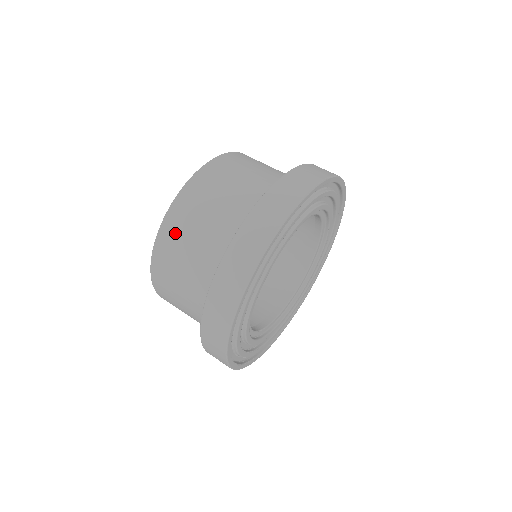
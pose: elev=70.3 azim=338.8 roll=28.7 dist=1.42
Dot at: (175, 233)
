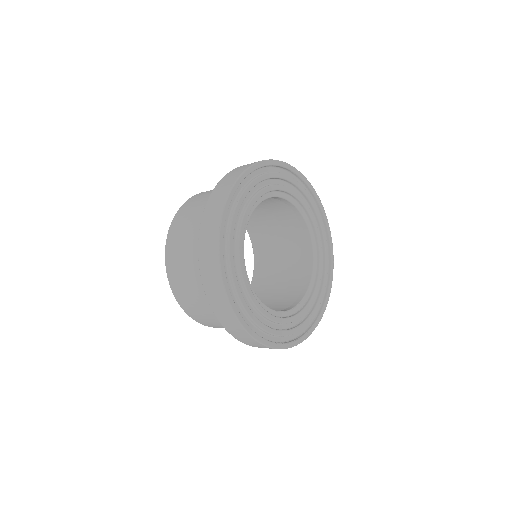
Dot at: (185, 298)
